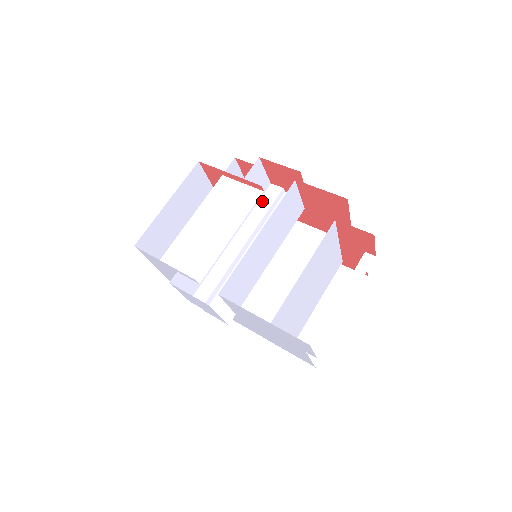
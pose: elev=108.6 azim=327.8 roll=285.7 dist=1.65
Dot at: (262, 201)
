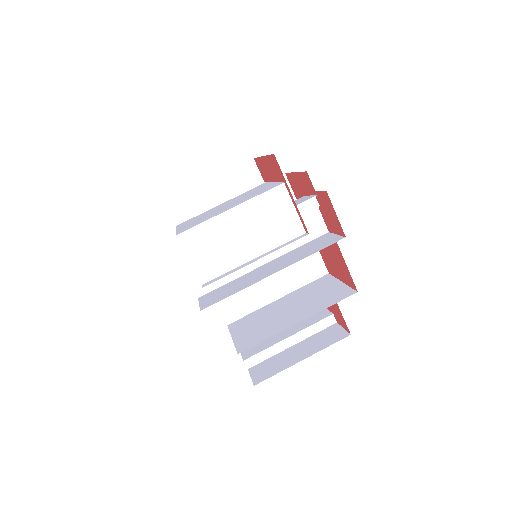
Dot at: occluded
